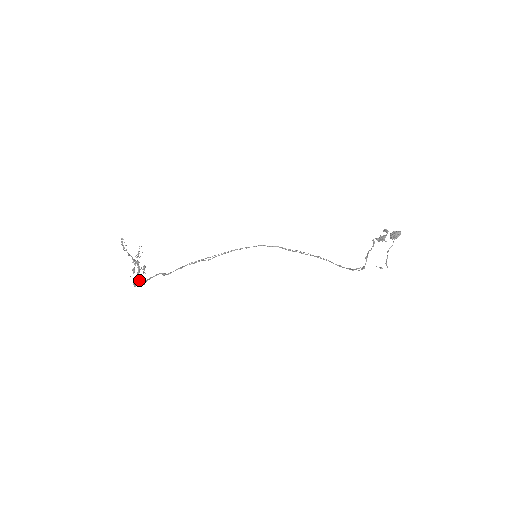
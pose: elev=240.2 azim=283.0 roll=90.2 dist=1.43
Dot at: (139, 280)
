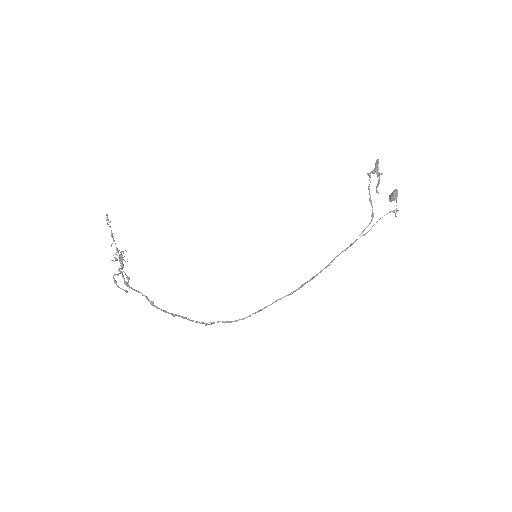
Dot at: (121, 271)
